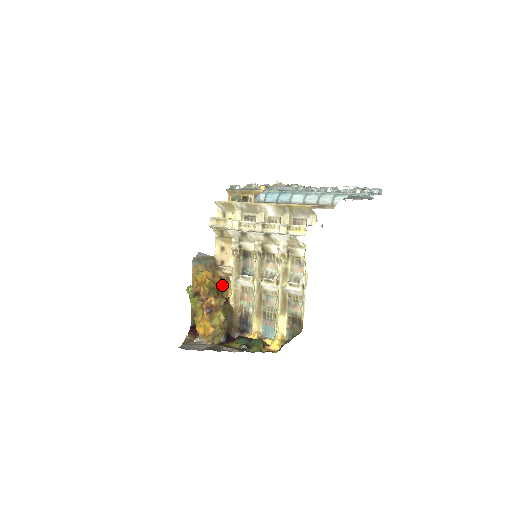
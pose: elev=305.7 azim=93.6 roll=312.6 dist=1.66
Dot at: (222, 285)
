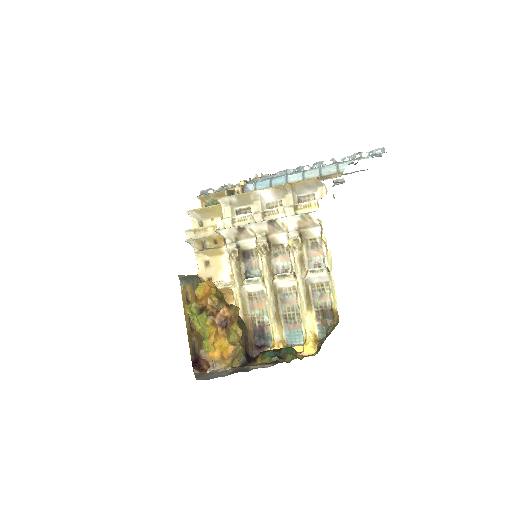
Dot at: occluded
